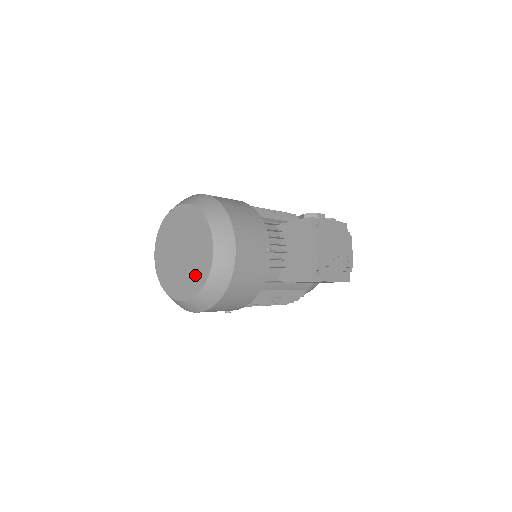
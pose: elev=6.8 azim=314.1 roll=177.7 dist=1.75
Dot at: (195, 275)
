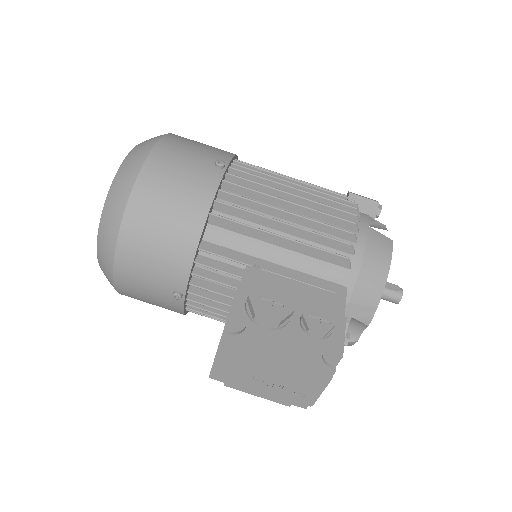
Dot at: occluded
